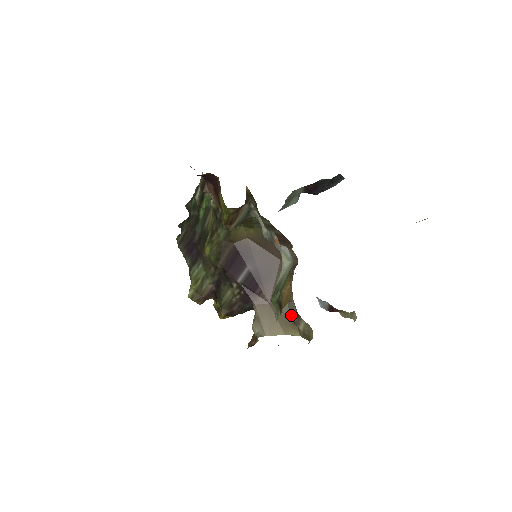
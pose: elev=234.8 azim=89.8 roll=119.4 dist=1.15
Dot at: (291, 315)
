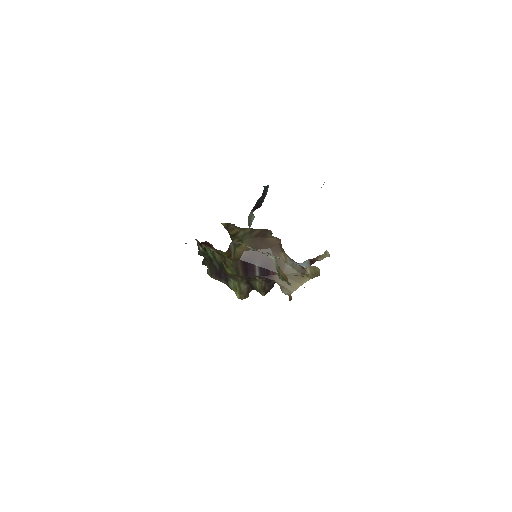
Dot at: (298, 271)
